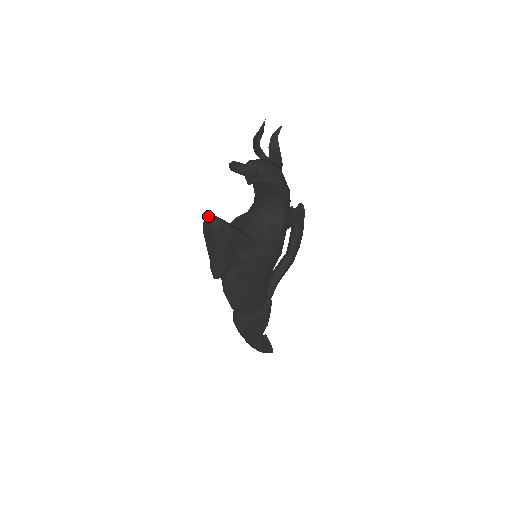
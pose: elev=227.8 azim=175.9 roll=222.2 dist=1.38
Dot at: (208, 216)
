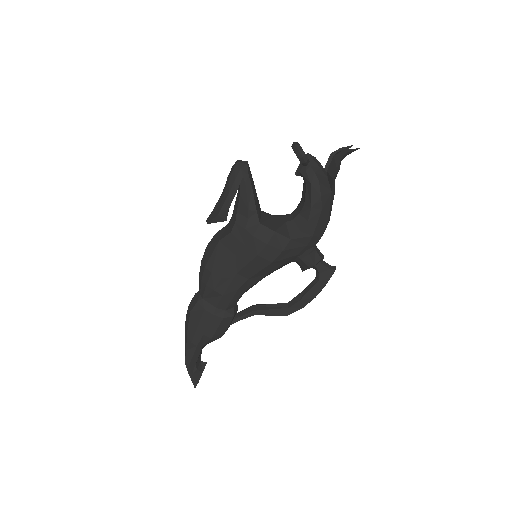
Dot at: (244, 161)
